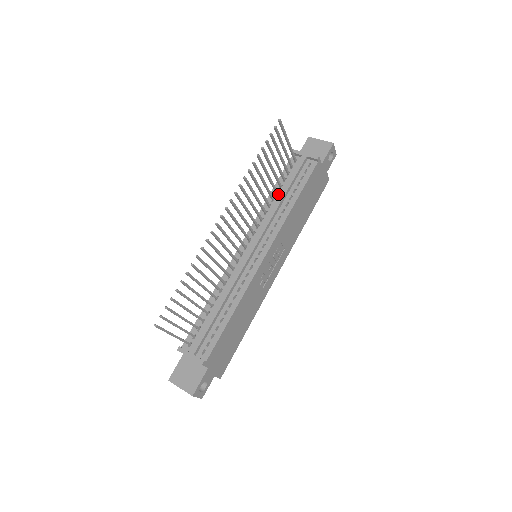
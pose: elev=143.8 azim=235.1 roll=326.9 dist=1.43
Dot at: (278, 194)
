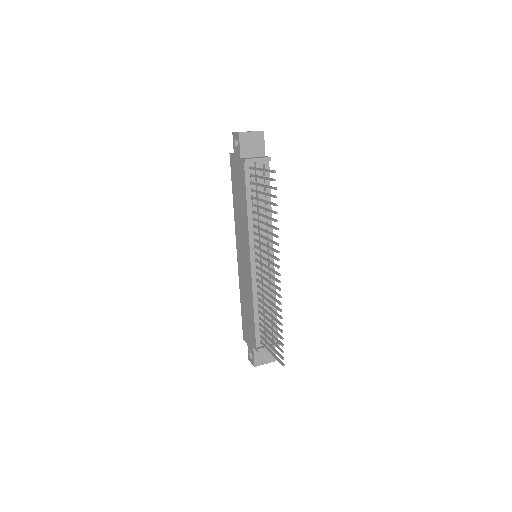
Dot at: occluded
